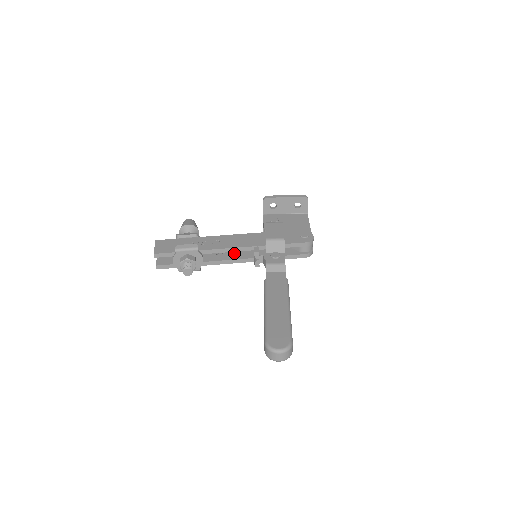
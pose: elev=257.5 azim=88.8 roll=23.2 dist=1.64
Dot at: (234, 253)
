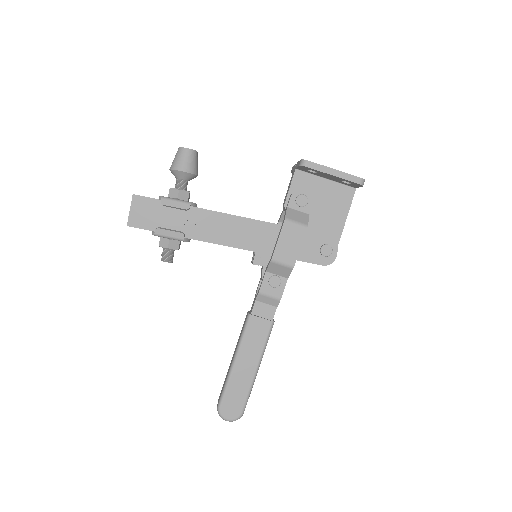
Dot at: occluded
